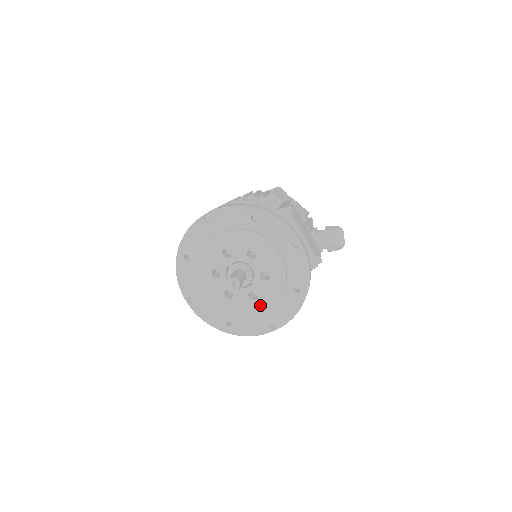
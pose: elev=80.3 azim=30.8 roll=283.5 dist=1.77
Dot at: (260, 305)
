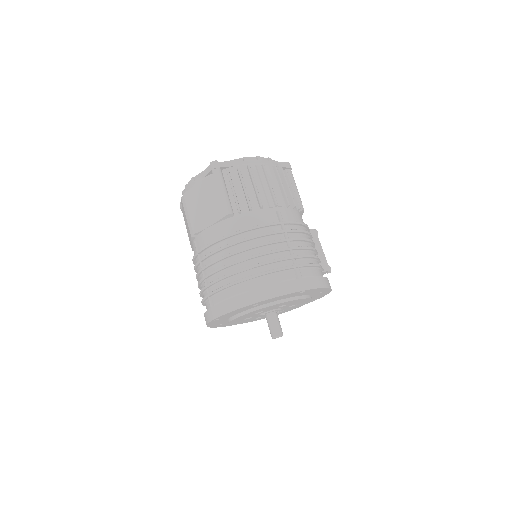
Dot at: occluded
